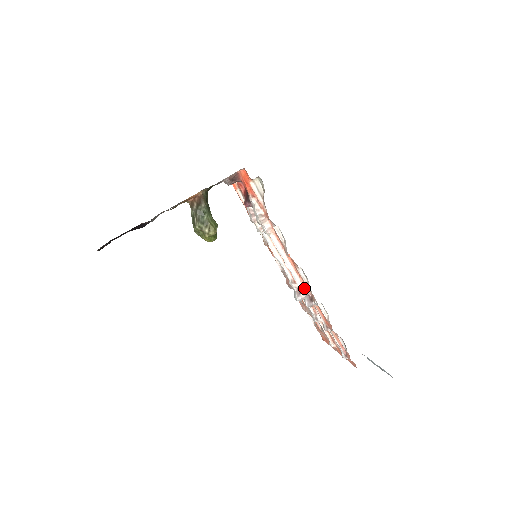
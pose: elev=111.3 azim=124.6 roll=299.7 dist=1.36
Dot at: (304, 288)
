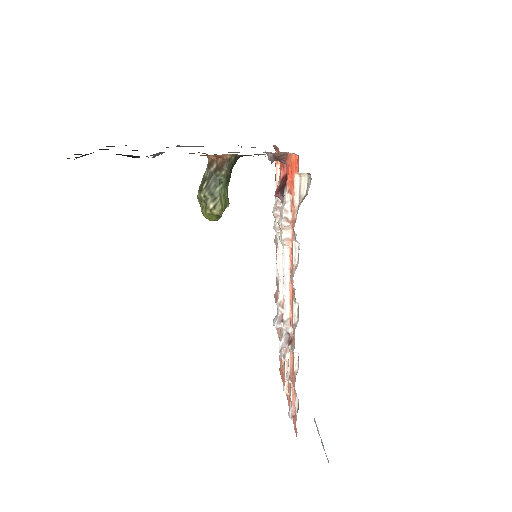
Dot at: (289, 324)
